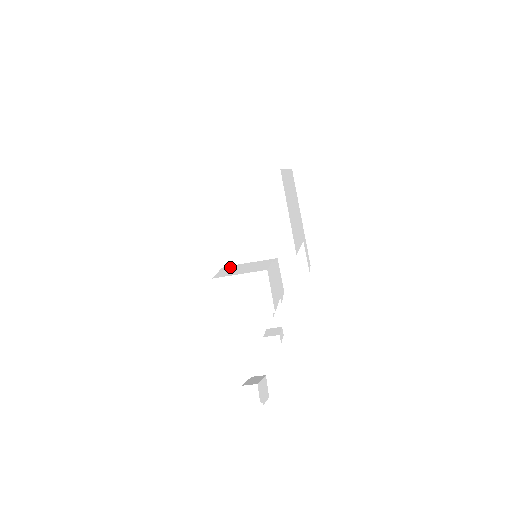
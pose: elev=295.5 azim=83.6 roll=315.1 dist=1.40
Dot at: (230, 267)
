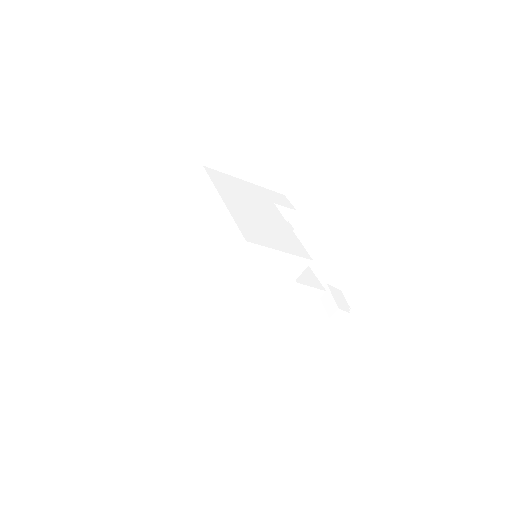
Dot at: occluded
